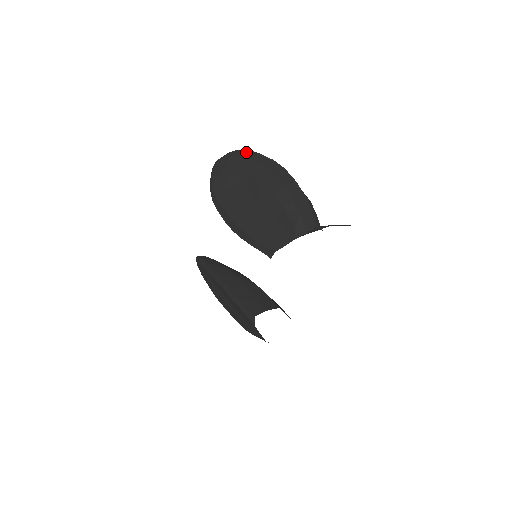
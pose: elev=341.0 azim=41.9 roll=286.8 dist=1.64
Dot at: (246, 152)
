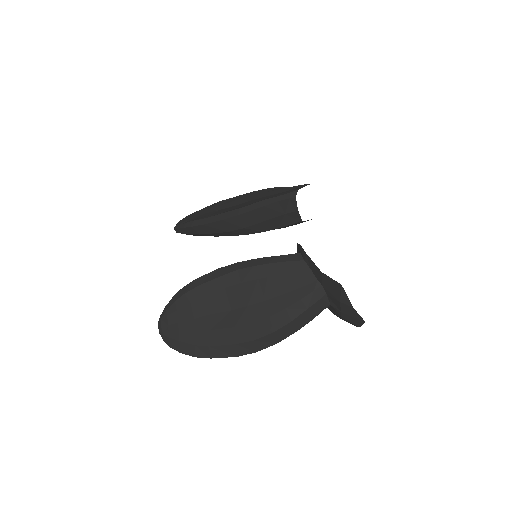
Dot at: occluded
